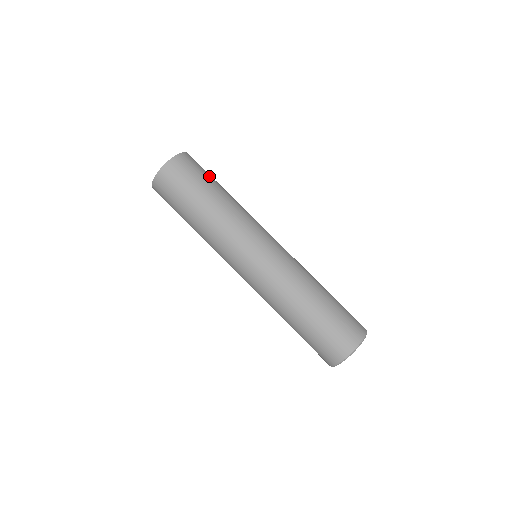
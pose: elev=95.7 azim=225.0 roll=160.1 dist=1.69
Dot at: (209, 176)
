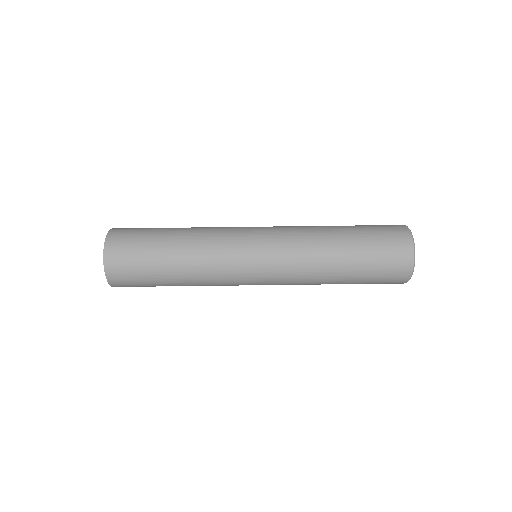
Dot at: occluded
